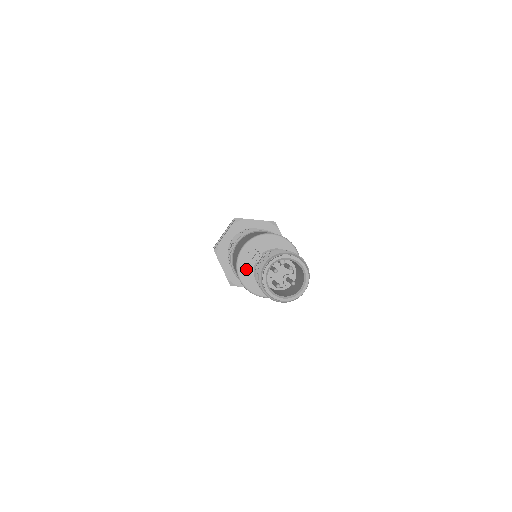
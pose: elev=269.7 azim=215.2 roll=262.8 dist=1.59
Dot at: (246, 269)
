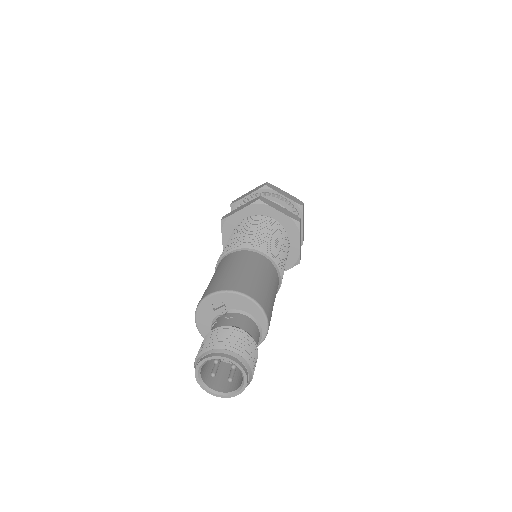
Dot at: (205, 315)
